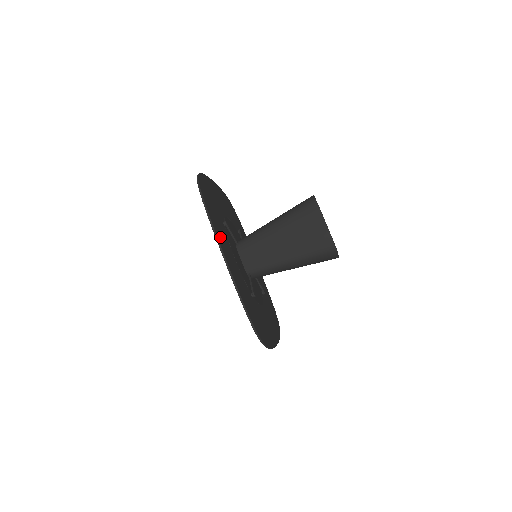
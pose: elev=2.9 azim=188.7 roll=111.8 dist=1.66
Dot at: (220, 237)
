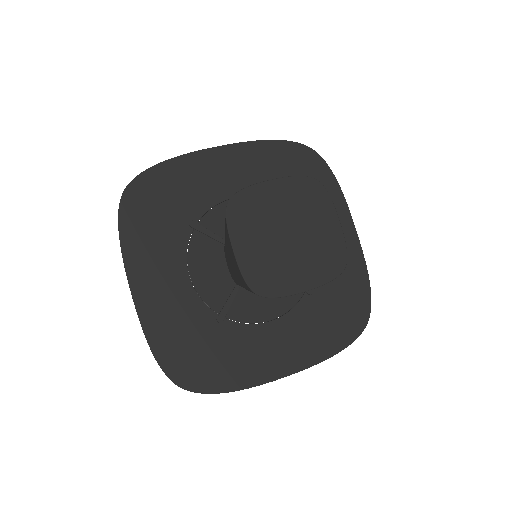
Dot at: (142, 262)
